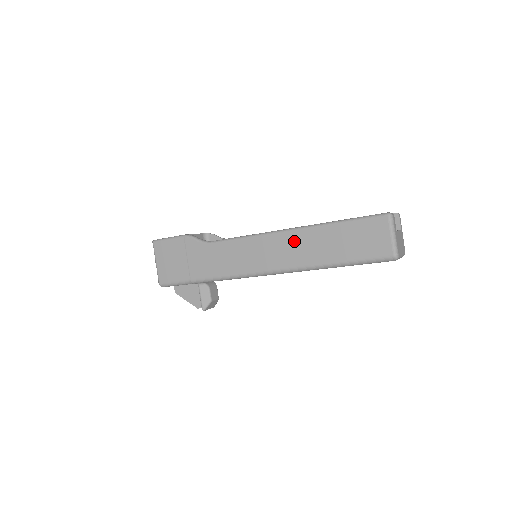
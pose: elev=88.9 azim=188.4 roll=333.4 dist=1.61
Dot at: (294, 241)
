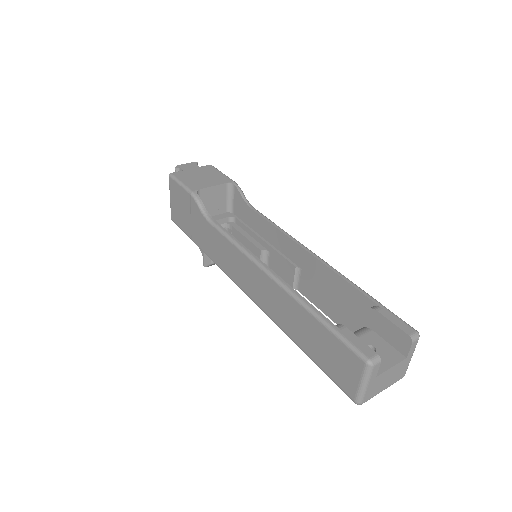
Dot at: (273, 292)
